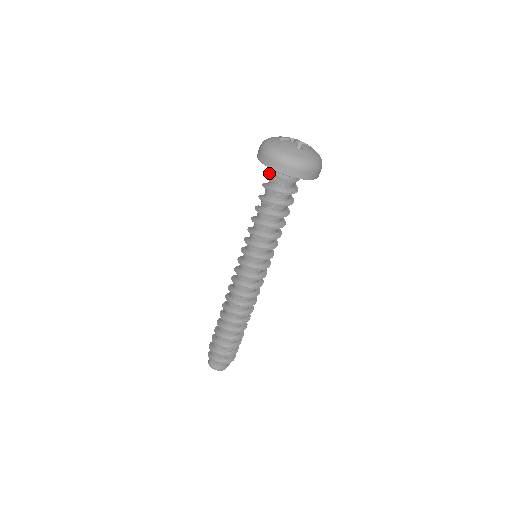
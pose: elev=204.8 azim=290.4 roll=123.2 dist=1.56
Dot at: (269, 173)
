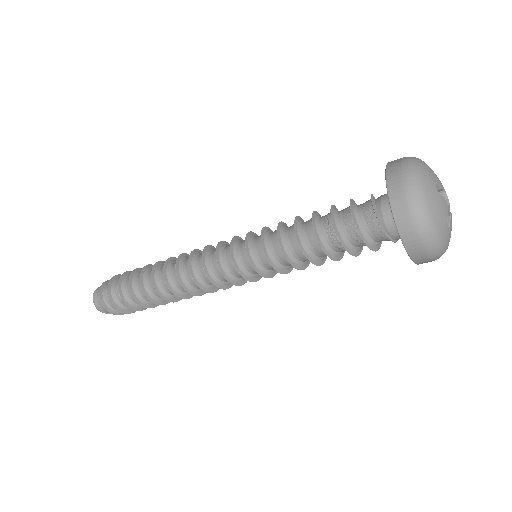
Dot at: (374, 201)
